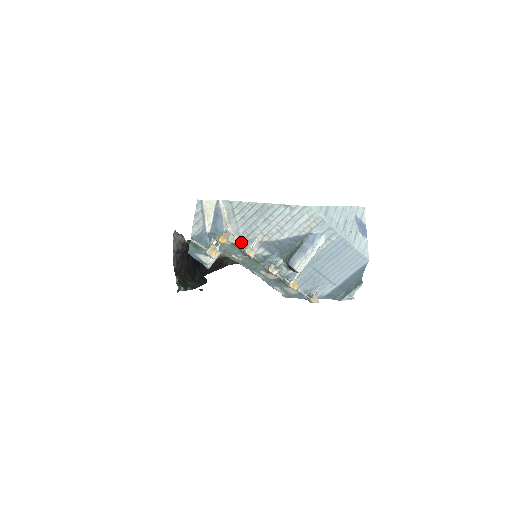
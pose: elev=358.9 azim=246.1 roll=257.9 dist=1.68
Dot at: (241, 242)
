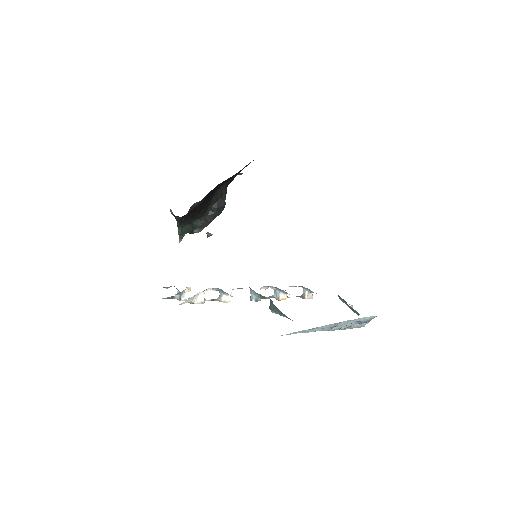
Dot at: (219, 289)
